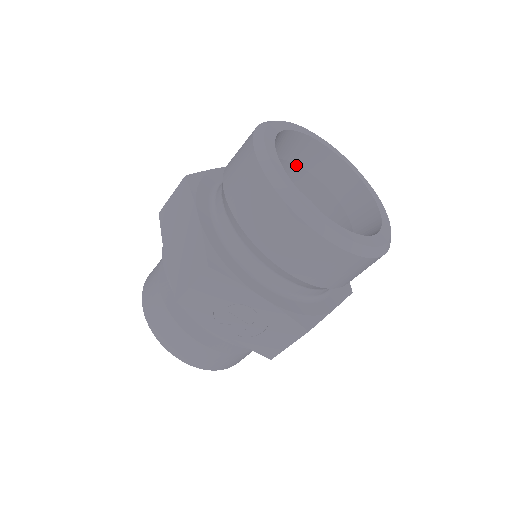
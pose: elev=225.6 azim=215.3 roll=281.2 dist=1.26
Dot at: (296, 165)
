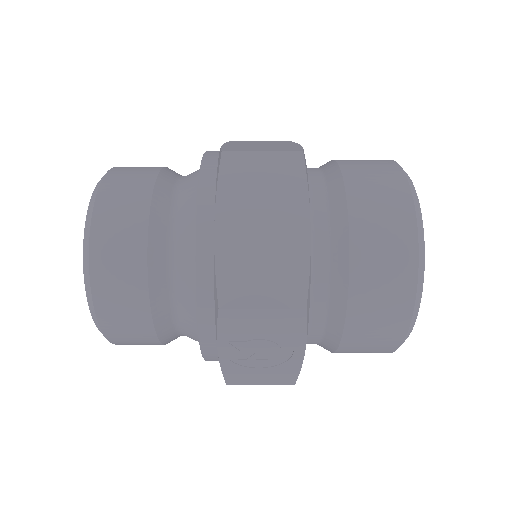
Dot at: occluded
